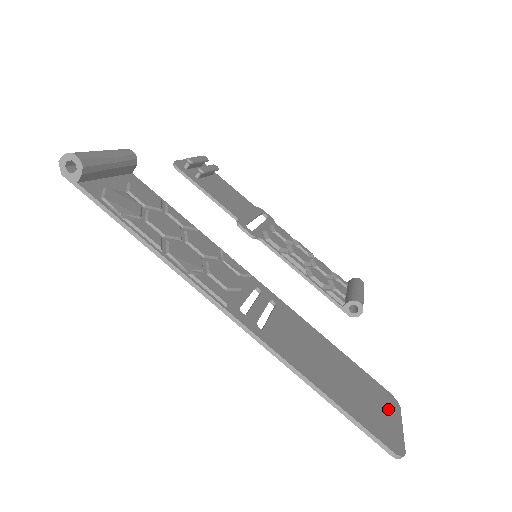
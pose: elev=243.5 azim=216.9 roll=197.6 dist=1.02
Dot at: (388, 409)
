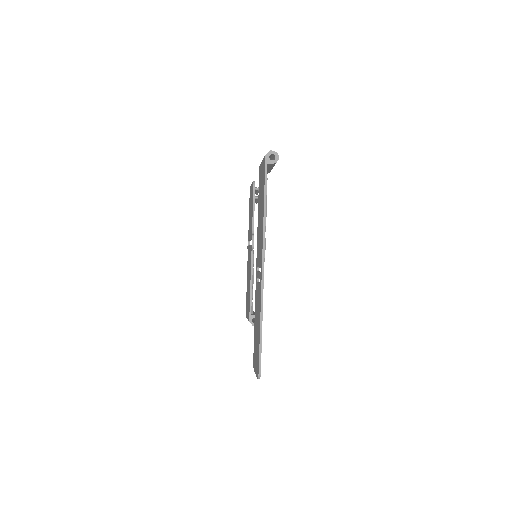
Dot at: occluded
